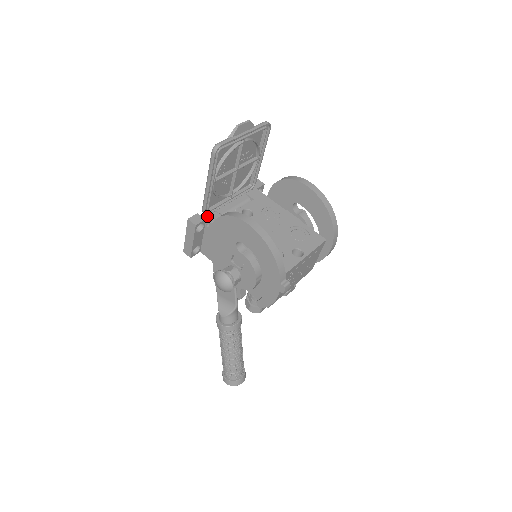
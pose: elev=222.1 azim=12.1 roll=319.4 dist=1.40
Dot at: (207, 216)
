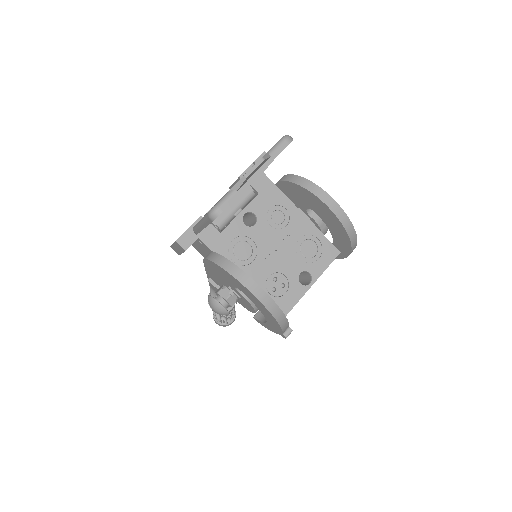
Dot at: (199, 233)
